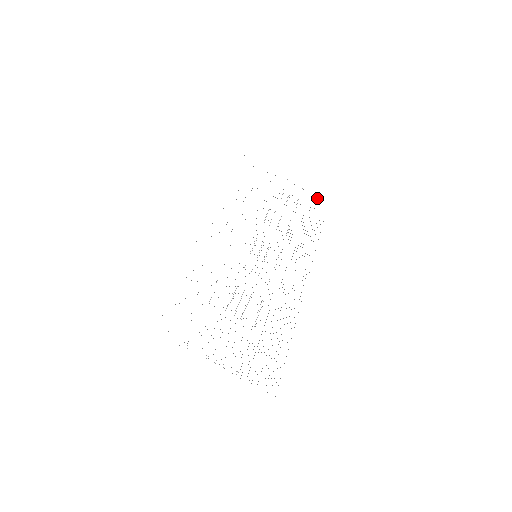
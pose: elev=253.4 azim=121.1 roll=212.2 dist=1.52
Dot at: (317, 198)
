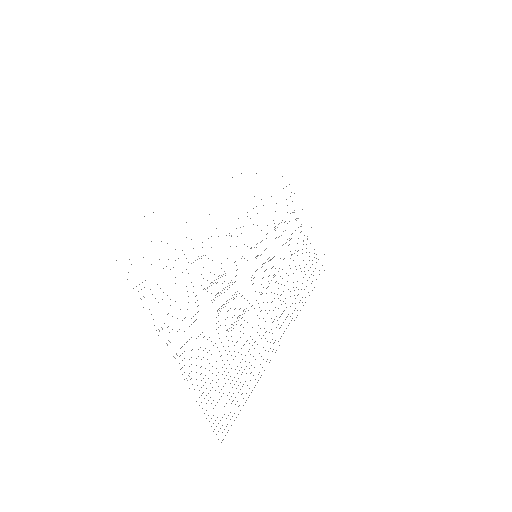
Dot at: occluded
